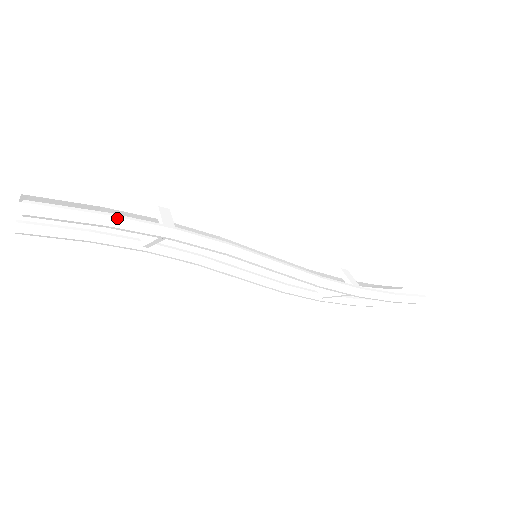
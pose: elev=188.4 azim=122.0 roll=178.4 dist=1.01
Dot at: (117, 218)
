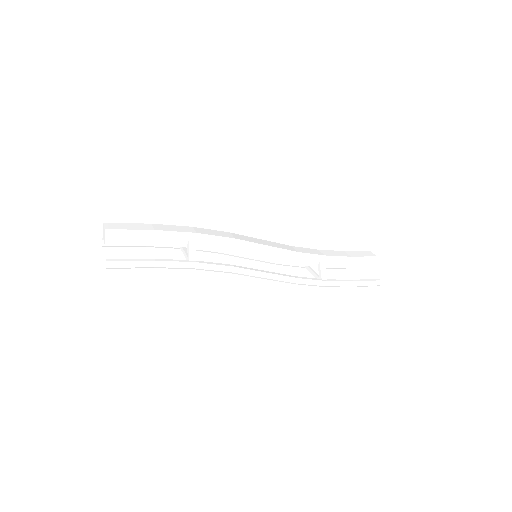
Dot at: (160, 264)
